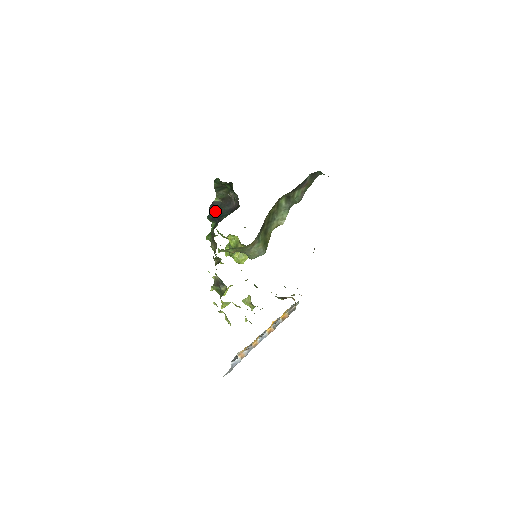
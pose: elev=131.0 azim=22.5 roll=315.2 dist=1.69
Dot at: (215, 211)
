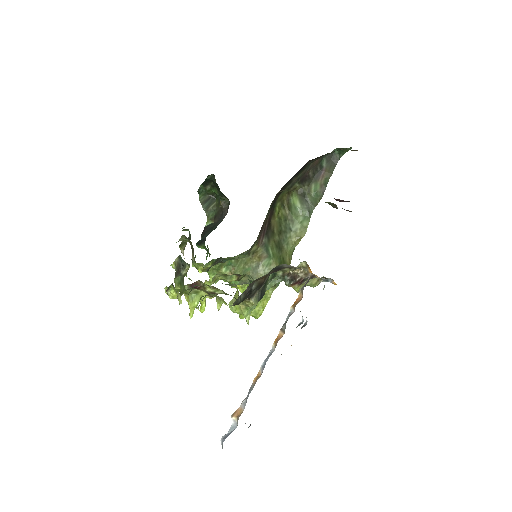
Dot at: (206, 234)
